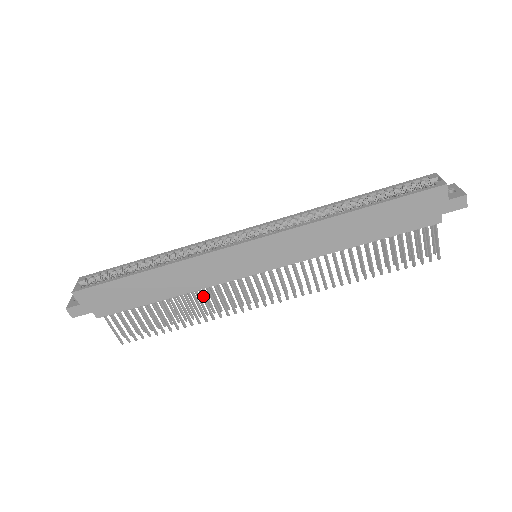
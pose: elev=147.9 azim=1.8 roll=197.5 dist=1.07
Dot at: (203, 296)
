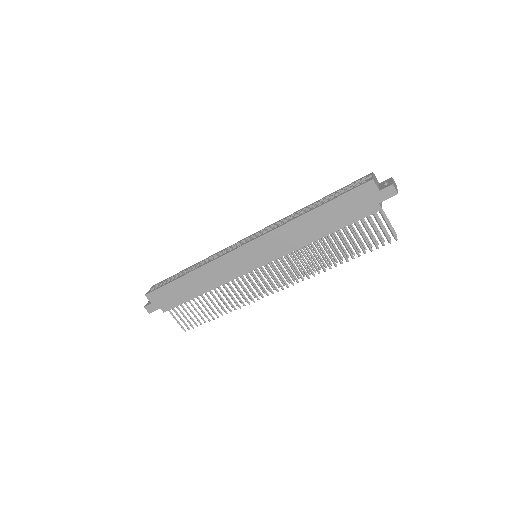
Dot at: (227, 290)
